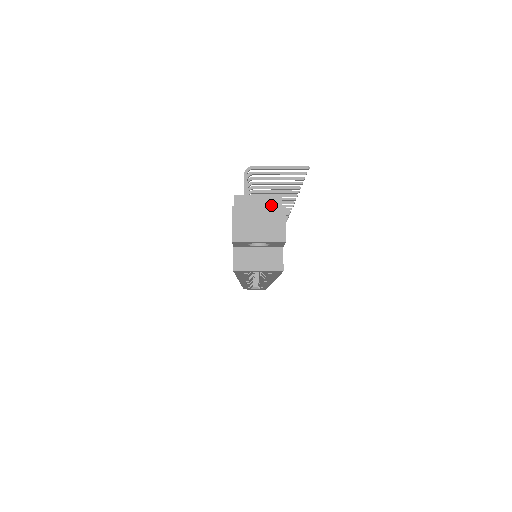
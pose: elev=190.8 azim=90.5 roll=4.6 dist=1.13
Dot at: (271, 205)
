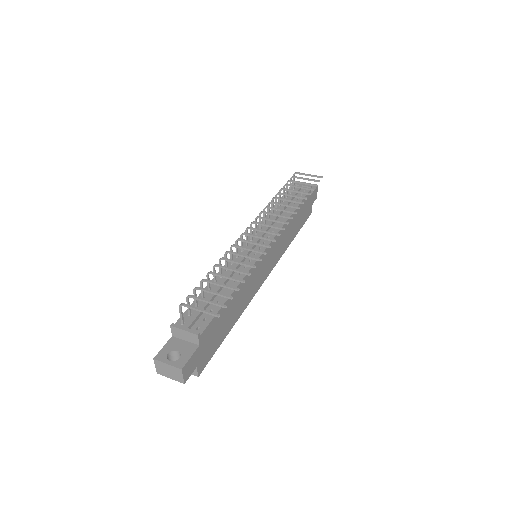
Dot at: (192, 338)
